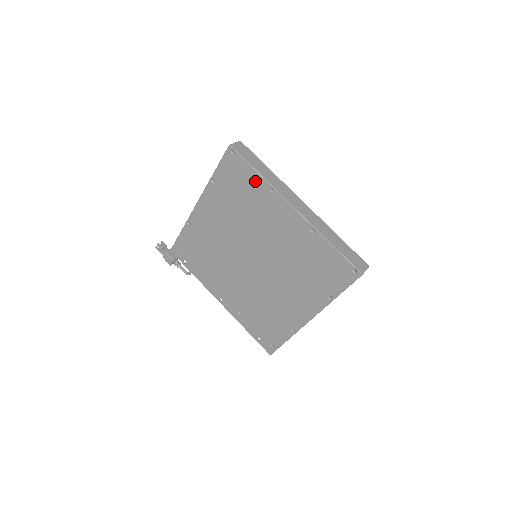
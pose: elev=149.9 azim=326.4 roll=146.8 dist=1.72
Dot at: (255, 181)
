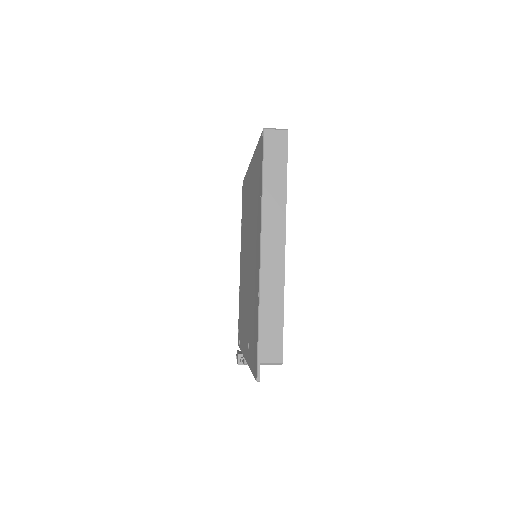
Dot at: occluded
